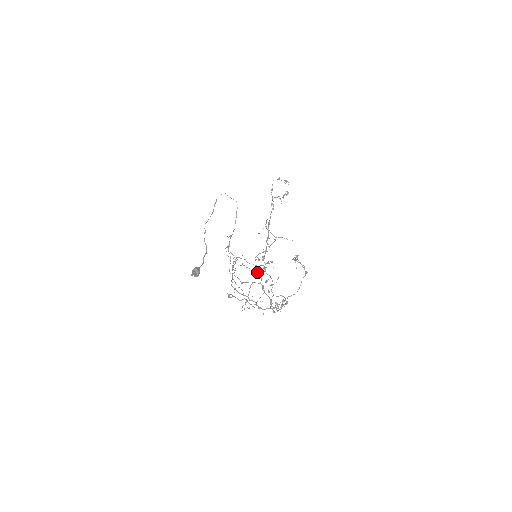
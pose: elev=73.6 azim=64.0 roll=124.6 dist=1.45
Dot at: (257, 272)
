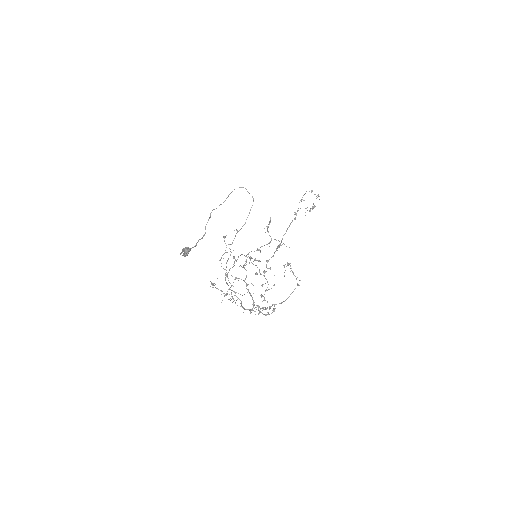
Dot at: (245, 269)
